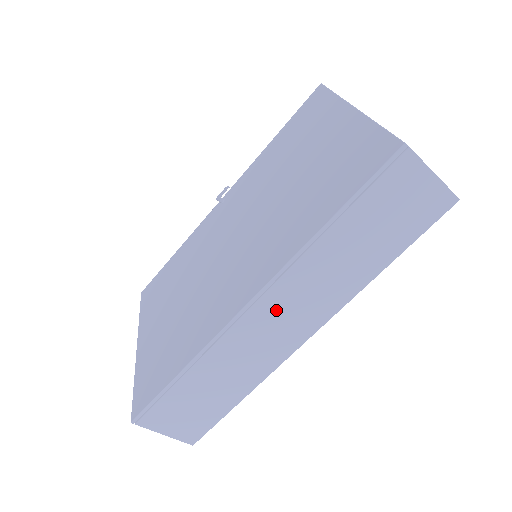
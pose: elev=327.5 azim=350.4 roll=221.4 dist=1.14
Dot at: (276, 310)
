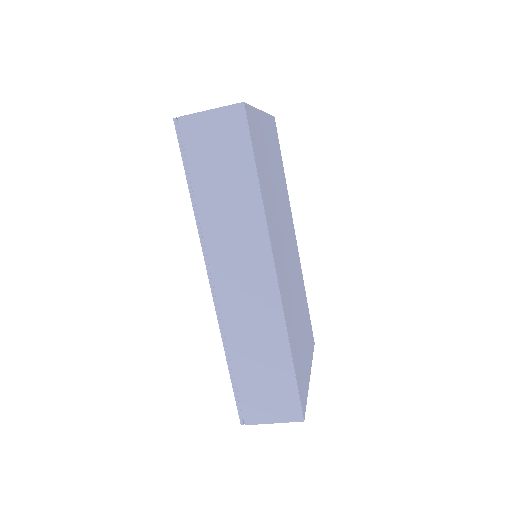
Dot at: (230, 273)
